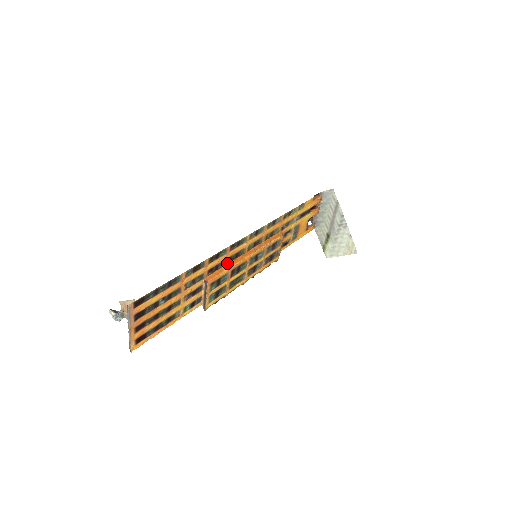
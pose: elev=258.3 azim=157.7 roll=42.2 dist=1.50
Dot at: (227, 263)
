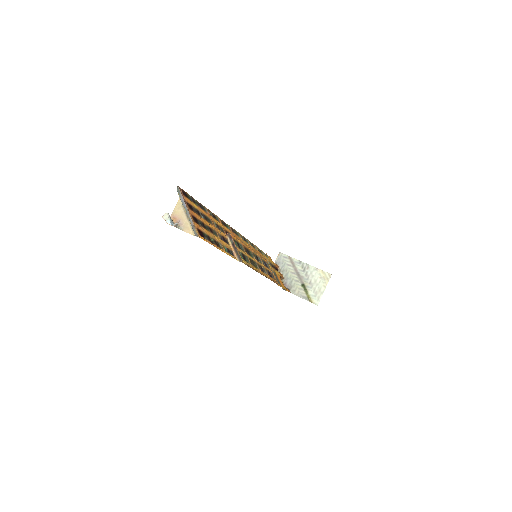
Dot at: occluded
